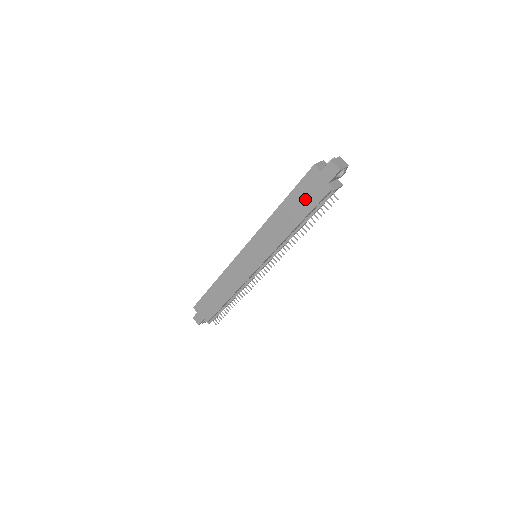
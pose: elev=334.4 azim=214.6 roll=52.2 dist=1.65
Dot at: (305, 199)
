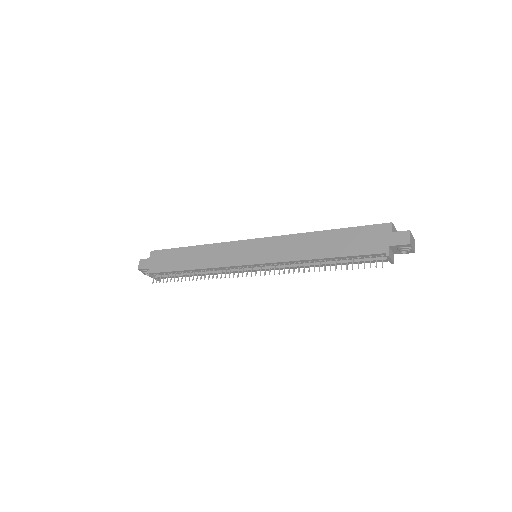
Dot at: (354, 242)
